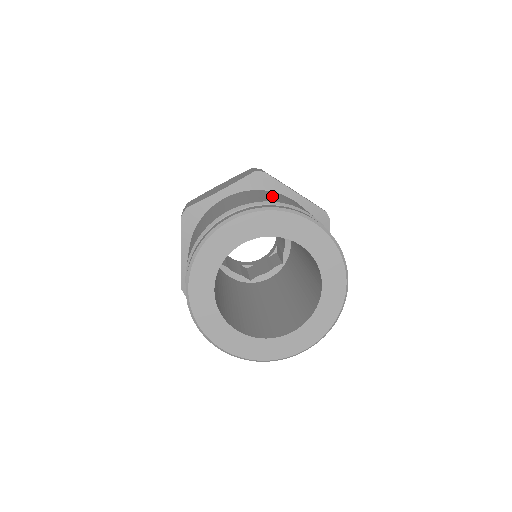
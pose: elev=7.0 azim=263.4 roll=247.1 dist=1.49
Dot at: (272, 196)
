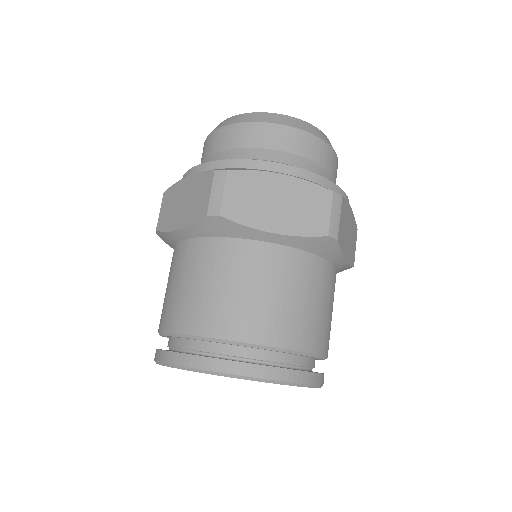
Dot at: (221, 291)
